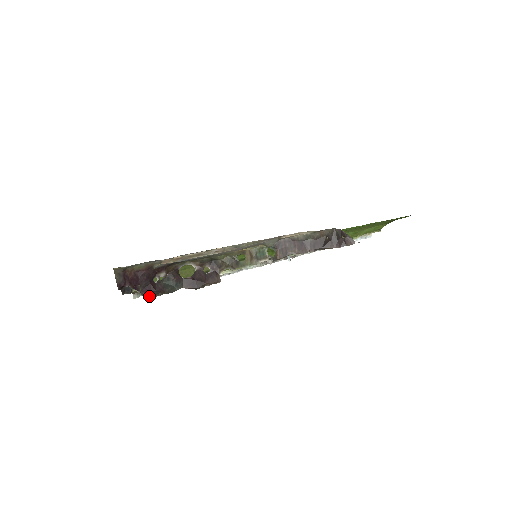
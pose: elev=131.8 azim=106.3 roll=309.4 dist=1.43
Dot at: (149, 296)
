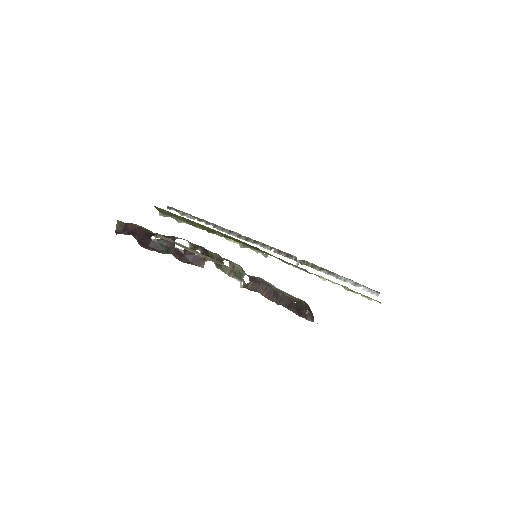
Dot at: (142, 246)
